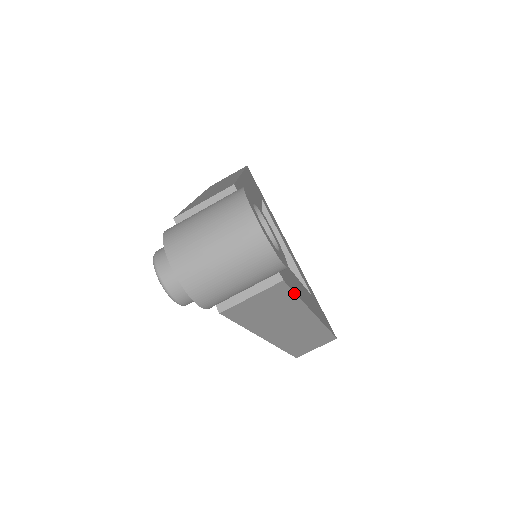
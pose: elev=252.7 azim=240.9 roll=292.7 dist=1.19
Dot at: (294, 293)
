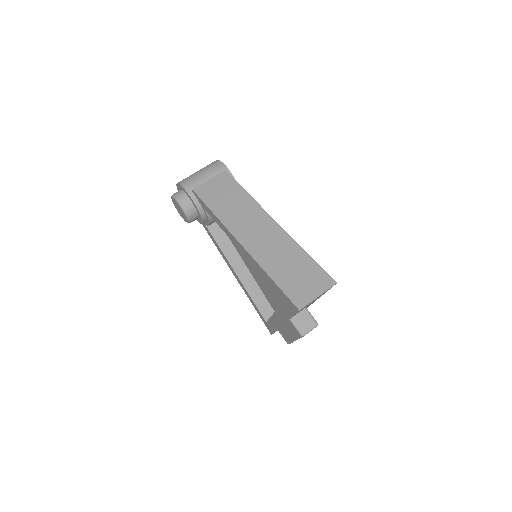
Dot at: (239, 184)
